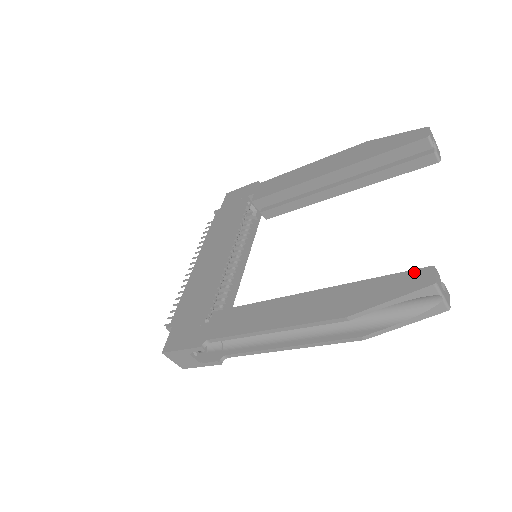
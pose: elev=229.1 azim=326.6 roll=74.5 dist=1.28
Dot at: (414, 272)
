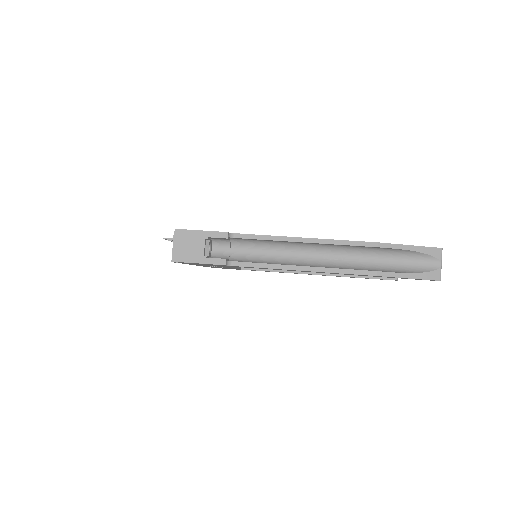
Dot at: occluded
